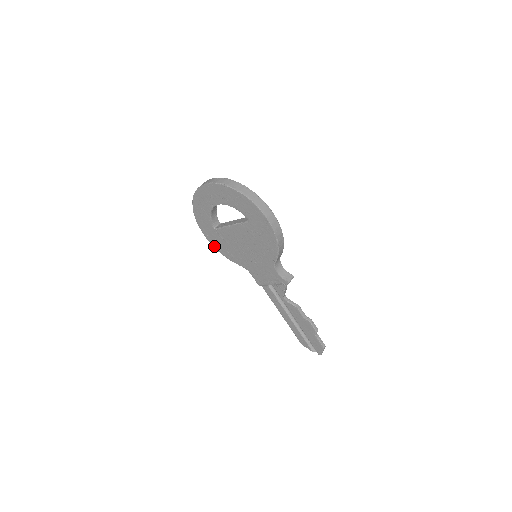
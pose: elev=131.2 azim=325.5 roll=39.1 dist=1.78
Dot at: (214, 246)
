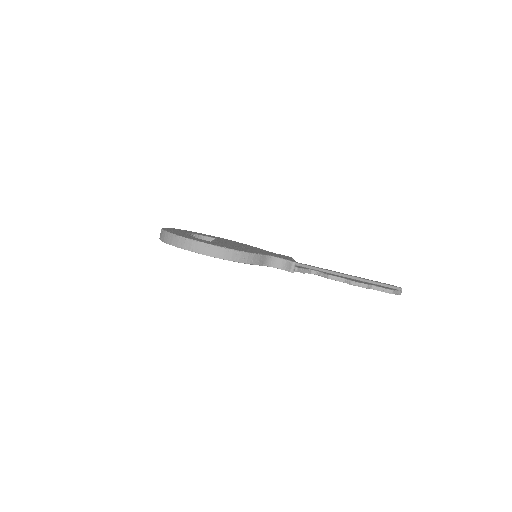
Dot at: occluded
